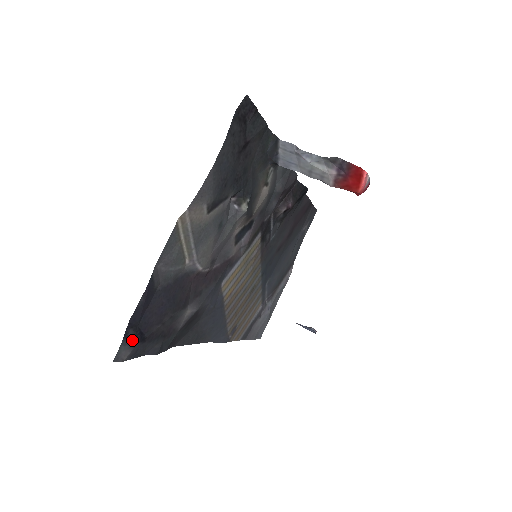
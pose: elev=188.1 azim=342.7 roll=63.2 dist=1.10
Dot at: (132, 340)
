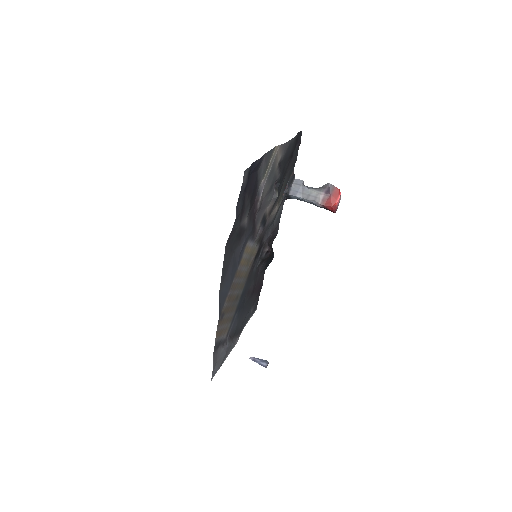
Dot at: (248, 176)
